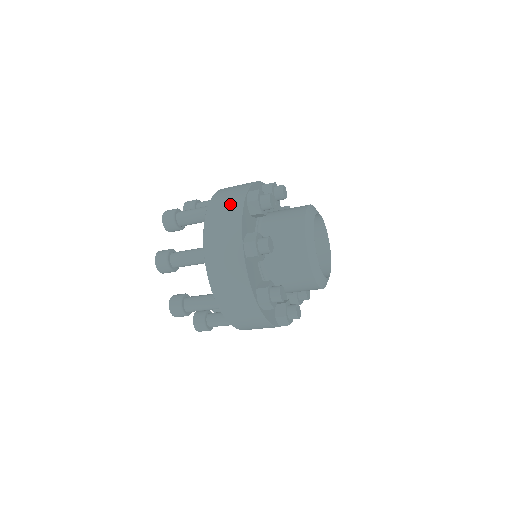
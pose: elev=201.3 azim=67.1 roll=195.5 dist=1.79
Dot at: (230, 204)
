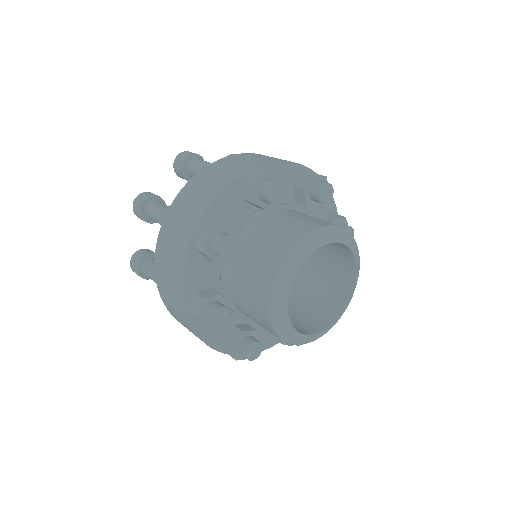
Dot at: (175, 245)
